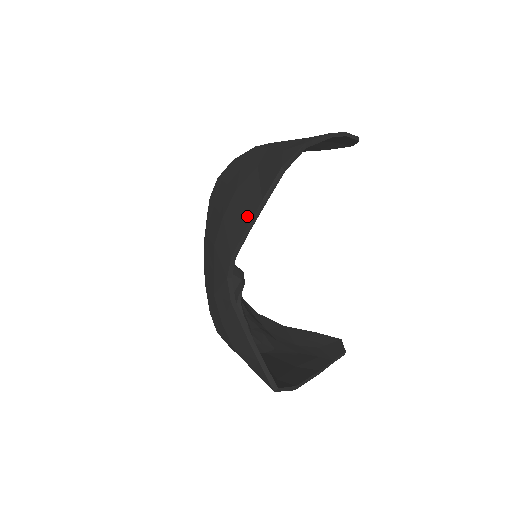
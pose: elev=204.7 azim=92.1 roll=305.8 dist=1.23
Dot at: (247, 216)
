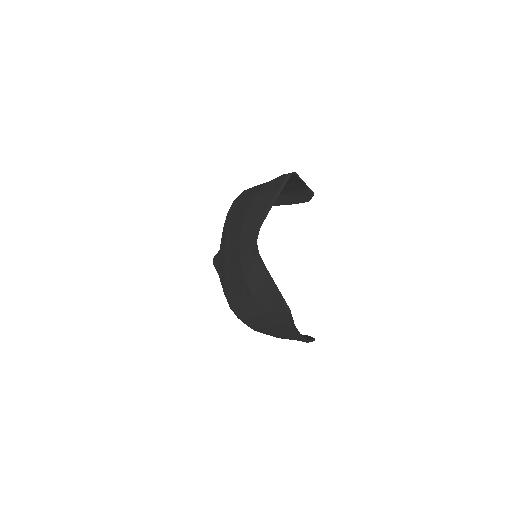
Dot at: (268, 202)
